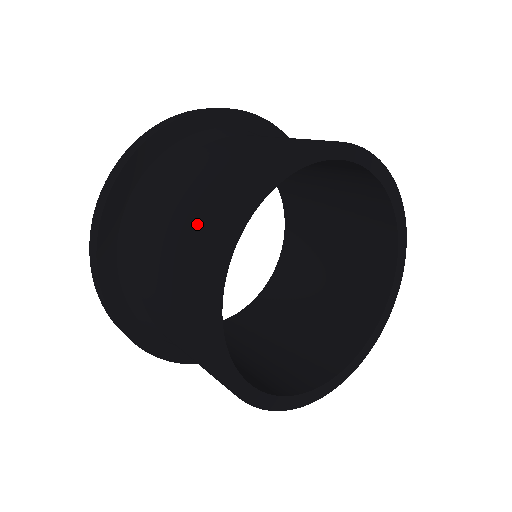
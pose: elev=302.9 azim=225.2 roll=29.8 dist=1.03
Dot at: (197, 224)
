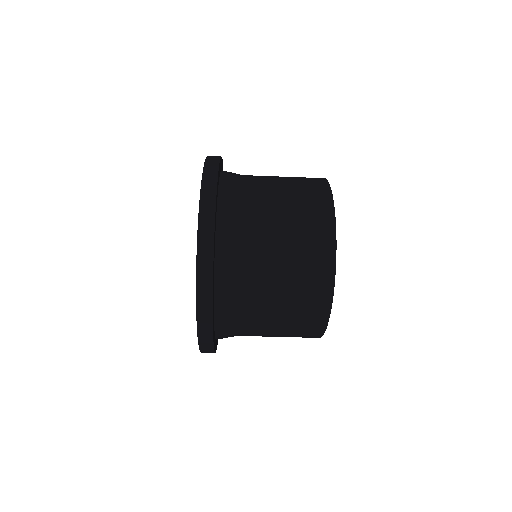
Dot at: (307, 272)
